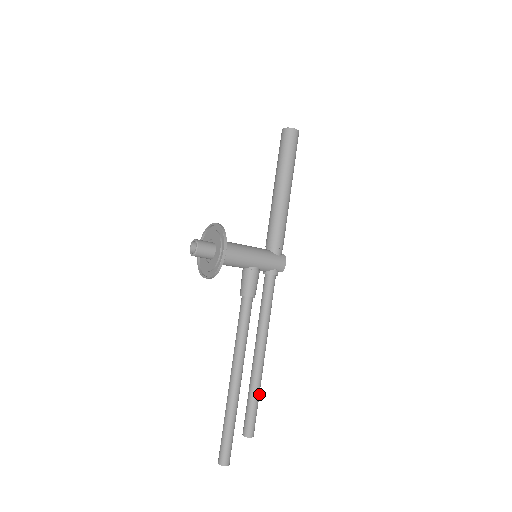
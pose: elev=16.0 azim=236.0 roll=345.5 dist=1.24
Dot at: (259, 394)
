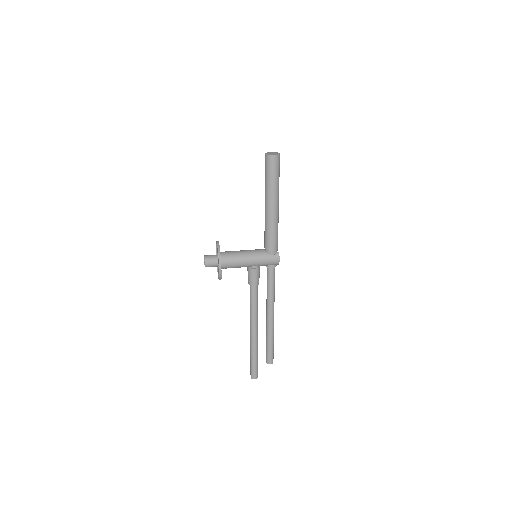
Dot at: (273, 340)
